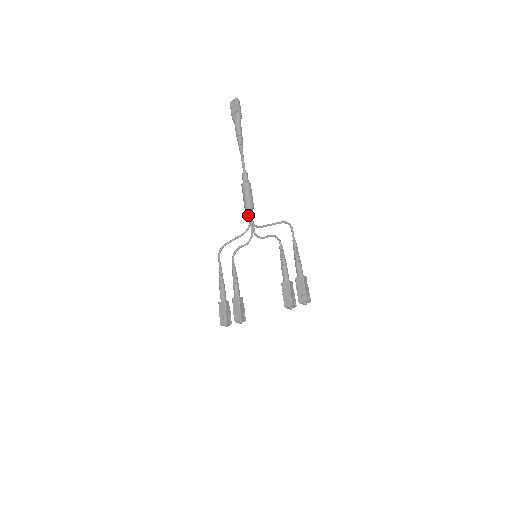
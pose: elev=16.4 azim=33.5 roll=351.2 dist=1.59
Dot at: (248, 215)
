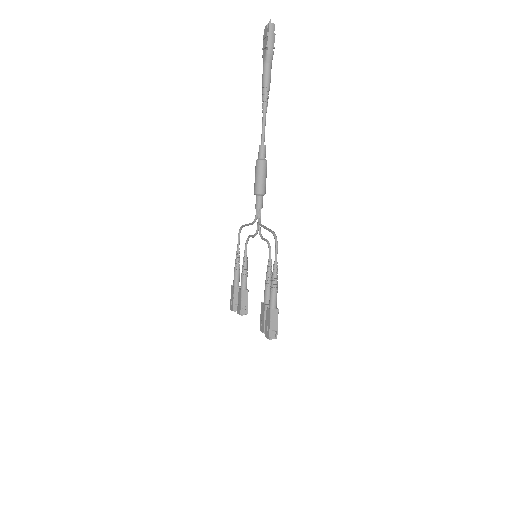
Dot at: (255, 205)
